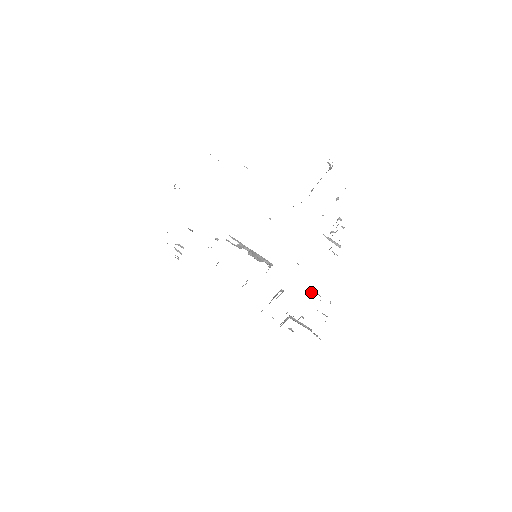
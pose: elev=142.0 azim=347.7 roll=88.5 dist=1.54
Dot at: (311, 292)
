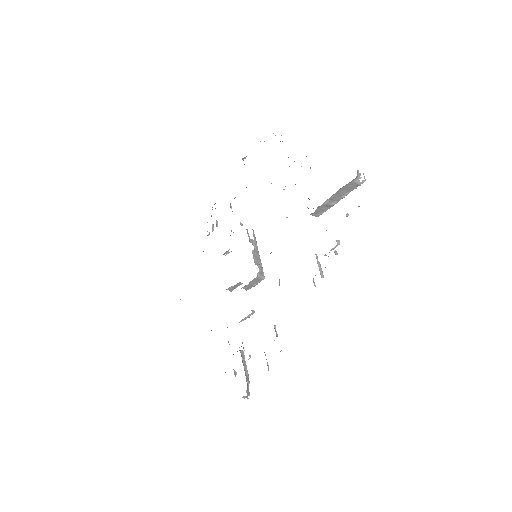
Dot at: occluded
